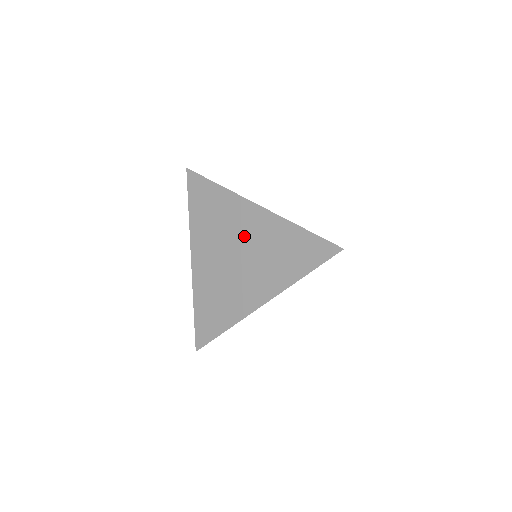
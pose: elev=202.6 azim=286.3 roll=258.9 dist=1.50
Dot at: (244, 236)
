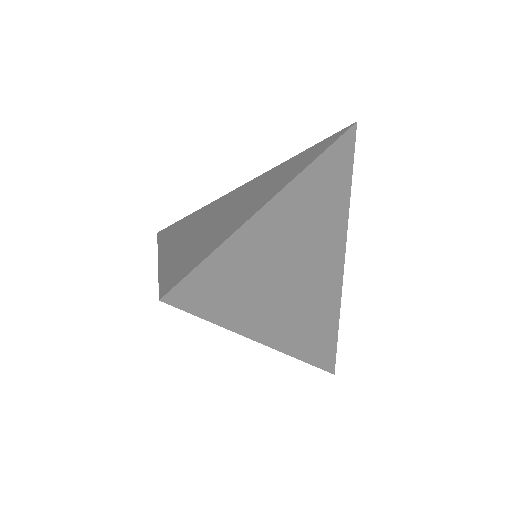
Dot at: (235, 198)
